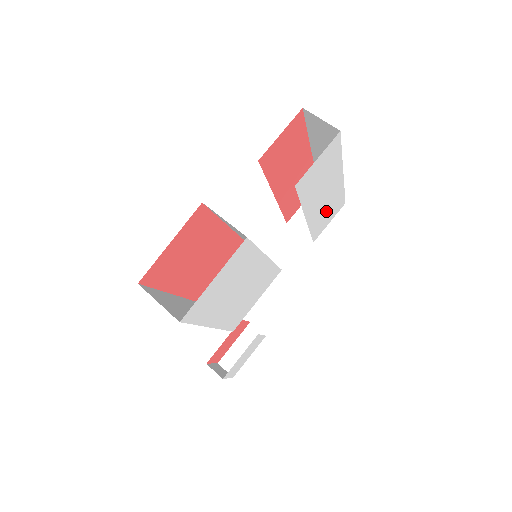
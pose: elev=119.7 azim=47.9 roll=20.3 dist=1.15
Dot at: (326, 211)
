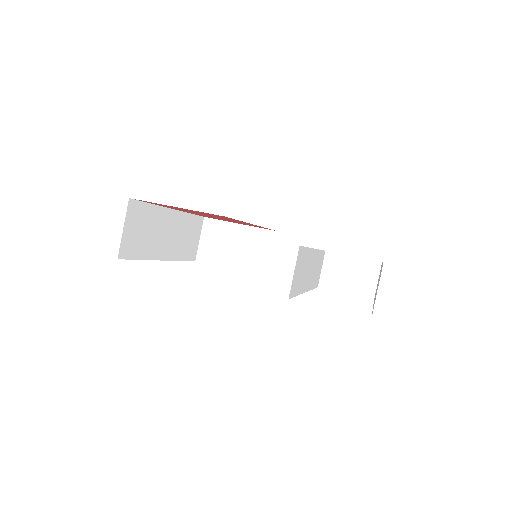
Dot at: occluded
